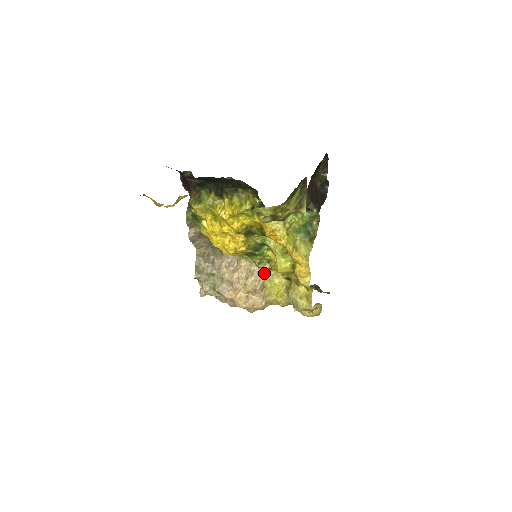
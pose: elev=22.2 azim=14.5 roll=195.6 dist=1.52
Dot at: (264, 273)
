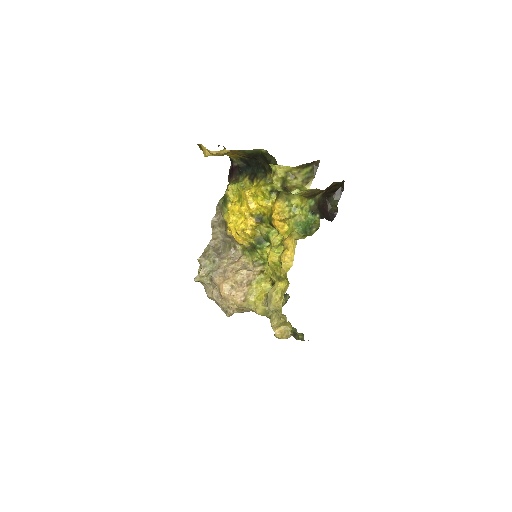
Dot at: (256, 272)
